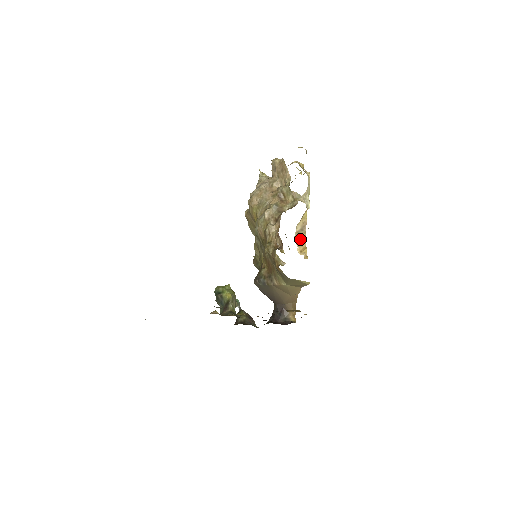
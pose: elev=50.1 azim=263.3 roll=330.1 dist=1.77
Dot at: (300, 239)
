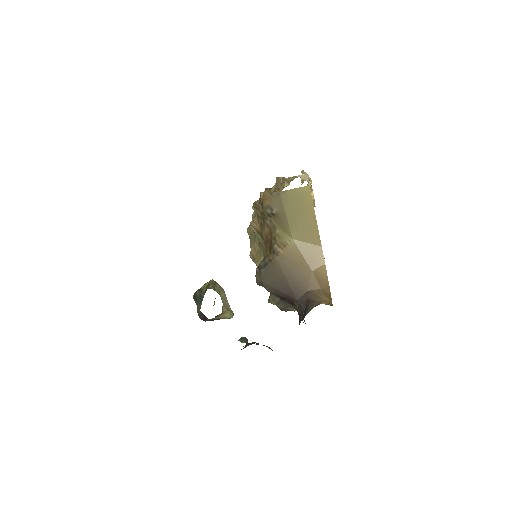
Dot at: occluded
